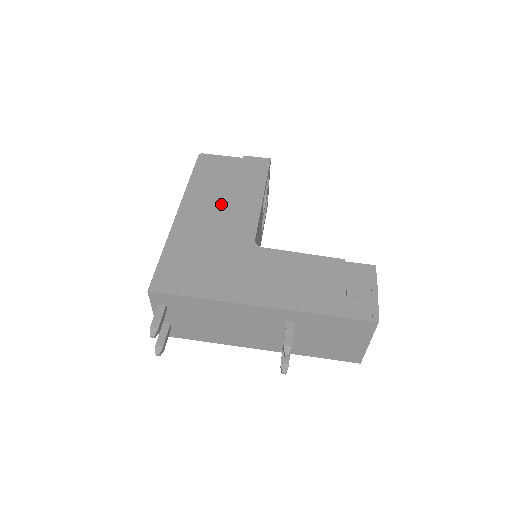
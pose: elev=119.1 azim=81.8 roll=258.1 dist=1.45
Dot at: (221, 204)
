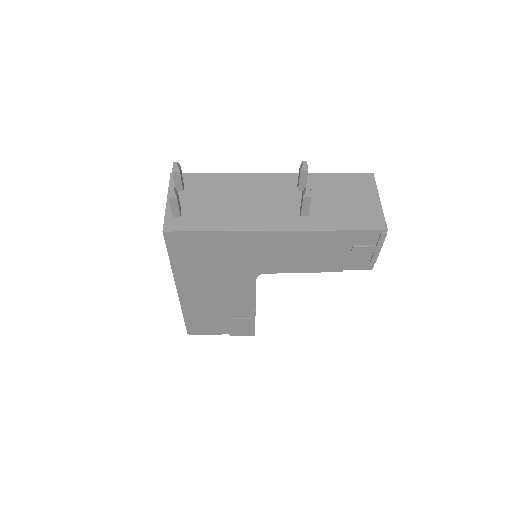
Dot at: occluded
